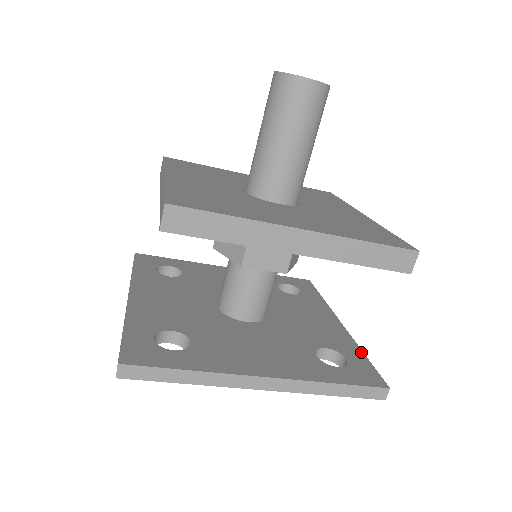
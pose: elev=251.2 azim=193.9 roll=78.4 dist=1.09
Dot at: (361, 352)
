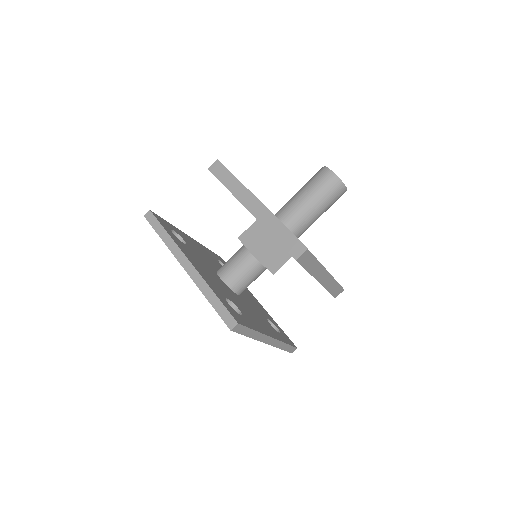
Dot at: (255, 329)
